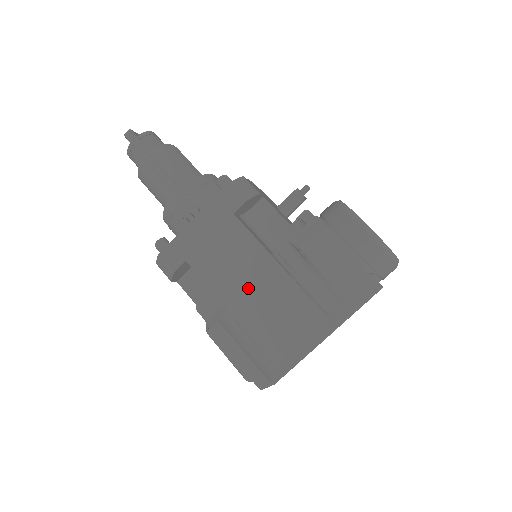
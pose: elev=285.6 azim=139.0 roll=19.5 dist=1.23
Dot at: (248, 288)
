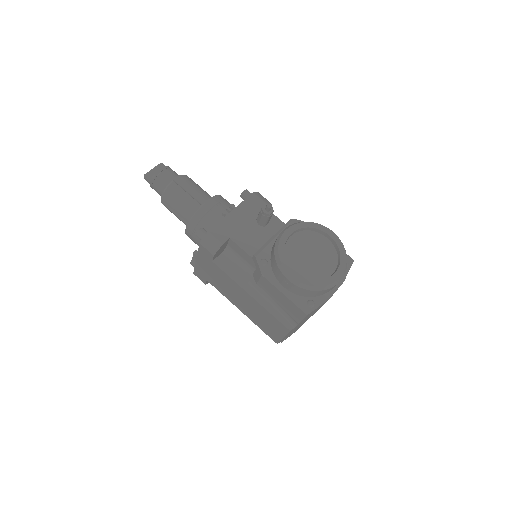
Dot at: (242, 302)
